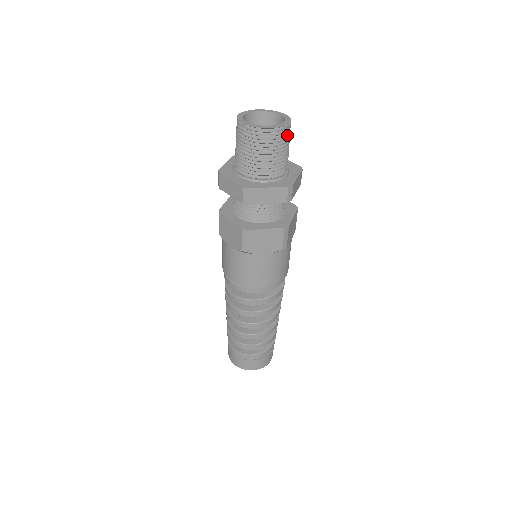
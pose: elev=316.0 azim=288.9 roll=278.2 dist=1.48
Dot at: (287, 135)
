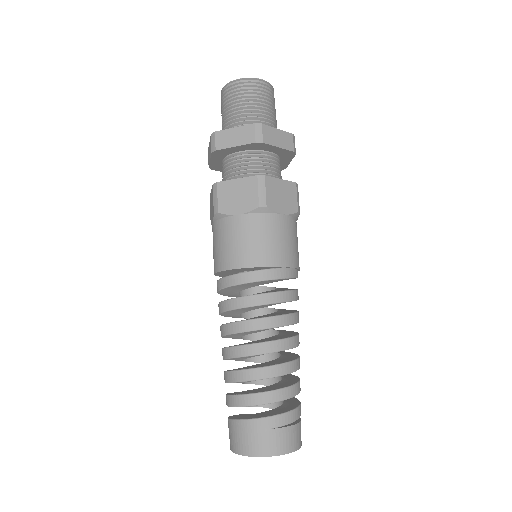
Dot at: occluded
